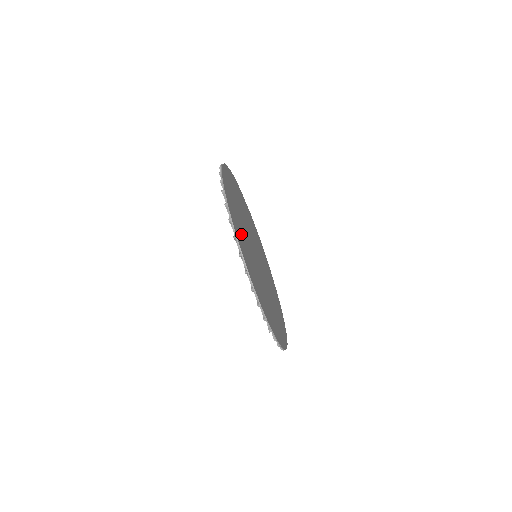
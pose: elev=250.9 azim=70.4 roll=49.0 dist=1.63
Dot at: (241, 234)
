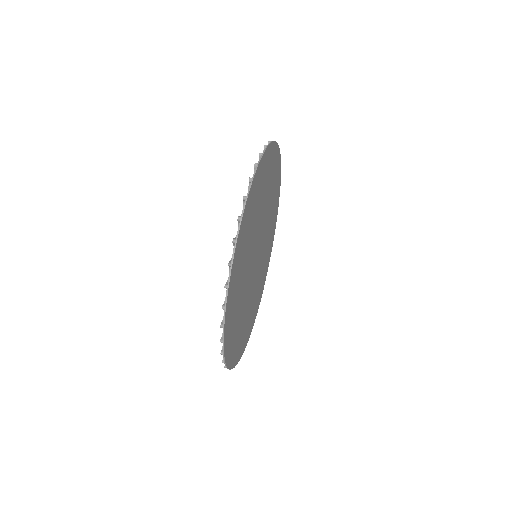
Dot at: (266, 181)
